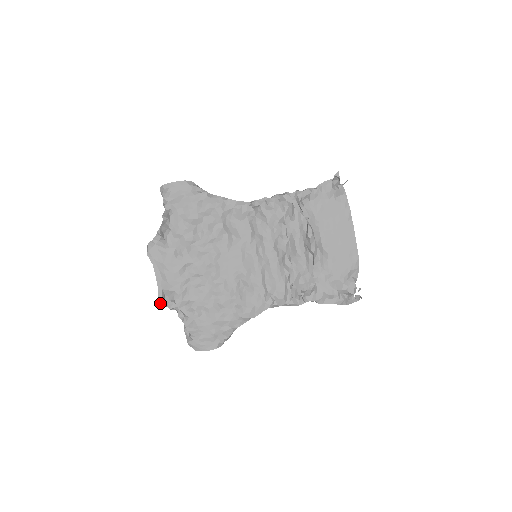
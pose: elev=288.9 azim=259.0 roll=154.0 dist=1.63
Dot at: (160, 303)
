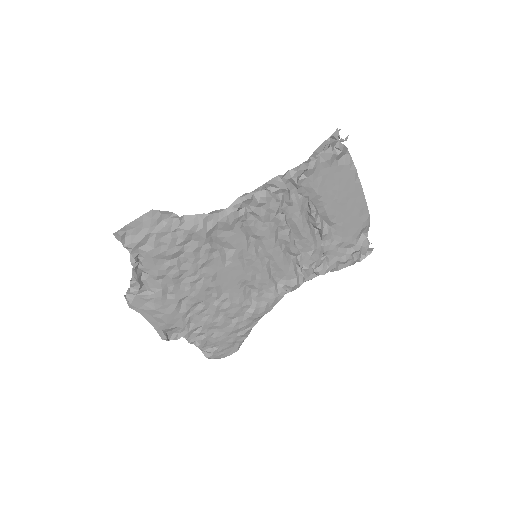
Dot at: occluded
